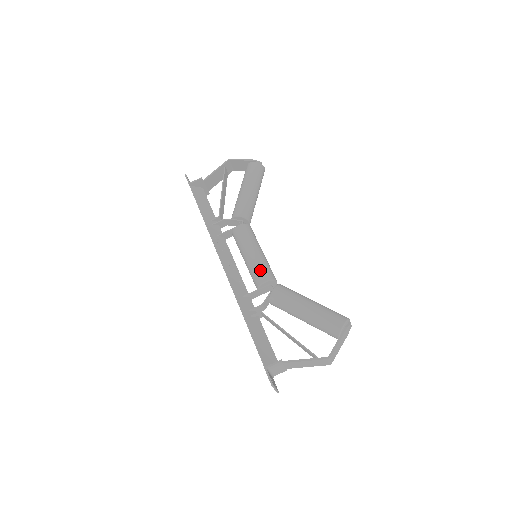
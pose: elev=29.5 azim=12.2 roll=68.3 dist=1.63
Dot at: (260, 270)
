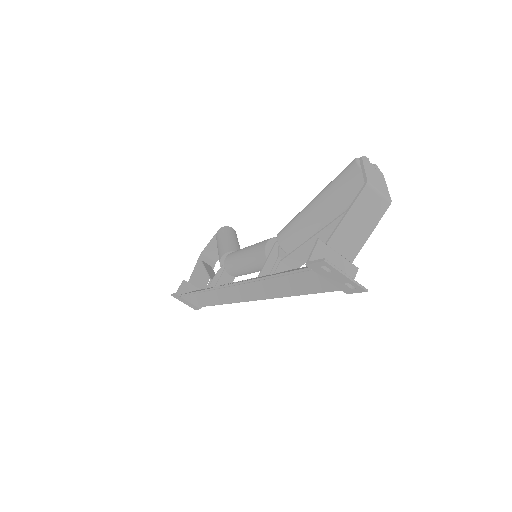
Dot at: (257, 246)
